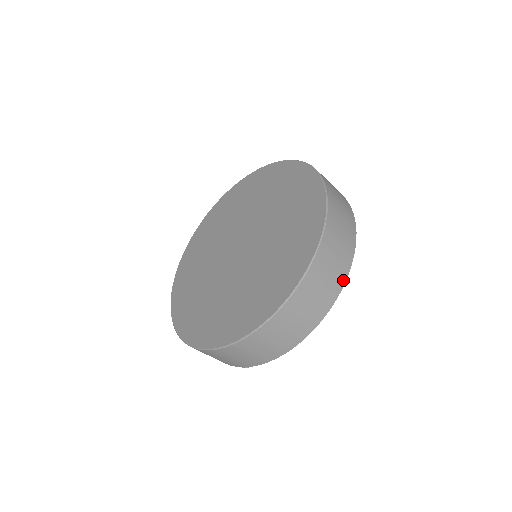
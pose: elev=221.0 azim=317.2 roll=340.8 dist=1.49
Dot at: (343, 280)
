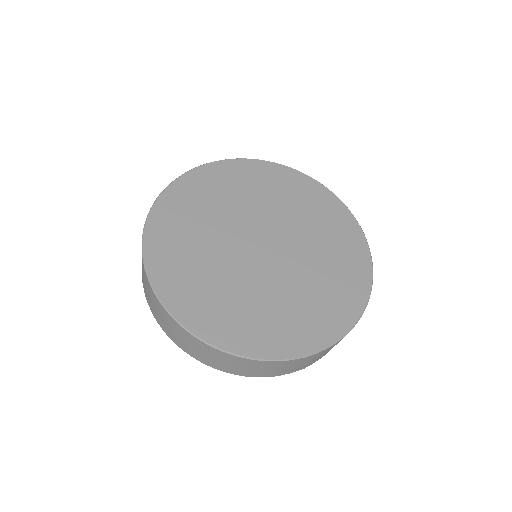
Dot at: occluded
